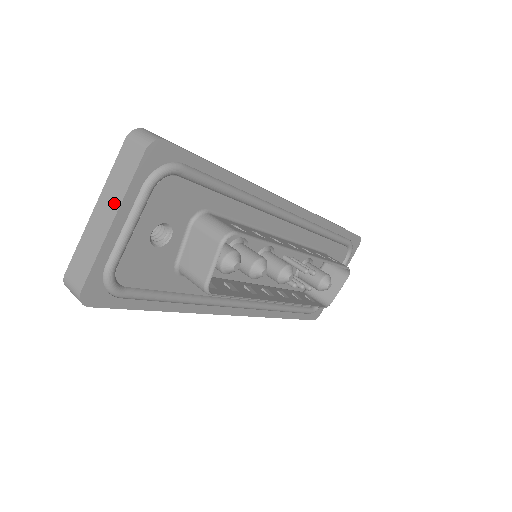
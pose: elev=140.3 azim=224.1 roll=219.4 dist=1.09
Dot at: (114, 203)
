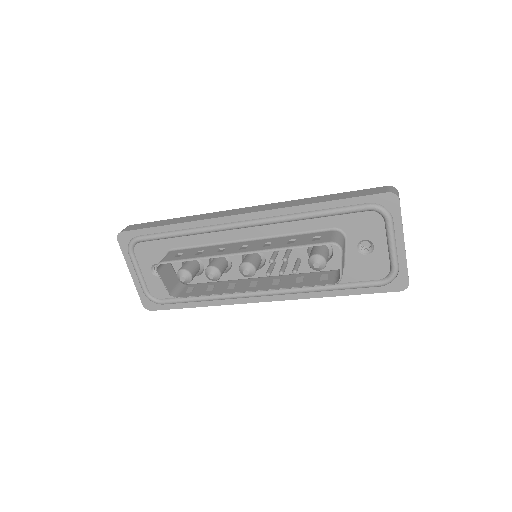
Dot at: occluded
